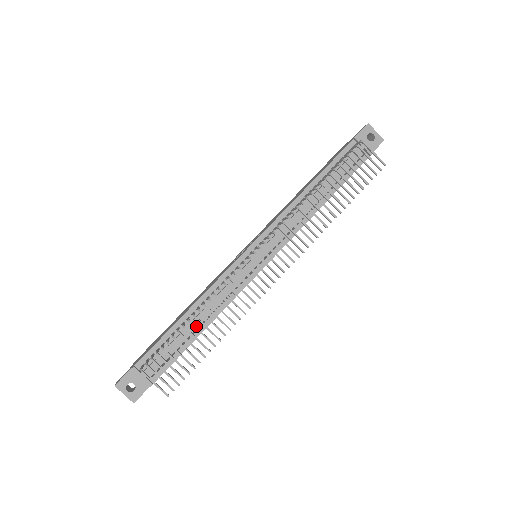
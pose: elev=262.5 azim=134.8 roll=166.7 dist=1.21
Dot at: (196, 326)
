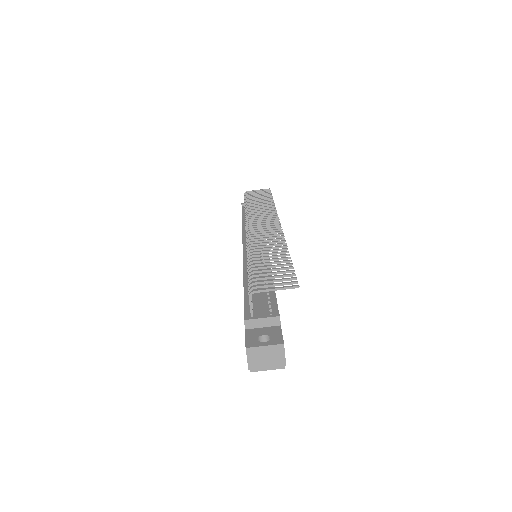
Dot at: (263, 280)
